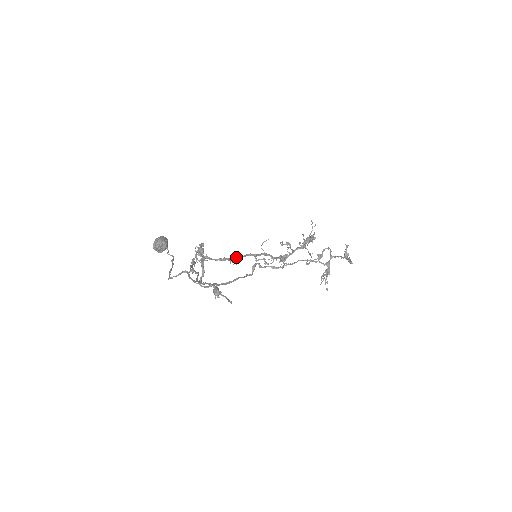
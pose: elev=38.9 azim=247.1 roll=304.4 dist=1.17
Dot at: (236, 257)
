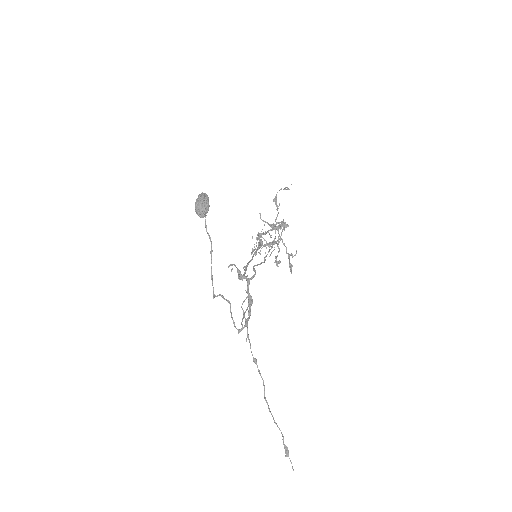
Dot at: occluded
